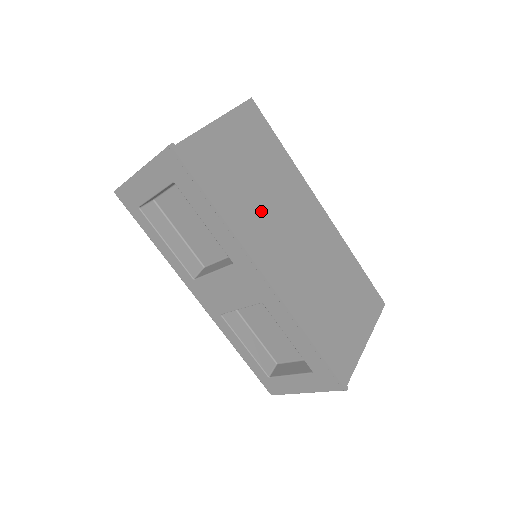
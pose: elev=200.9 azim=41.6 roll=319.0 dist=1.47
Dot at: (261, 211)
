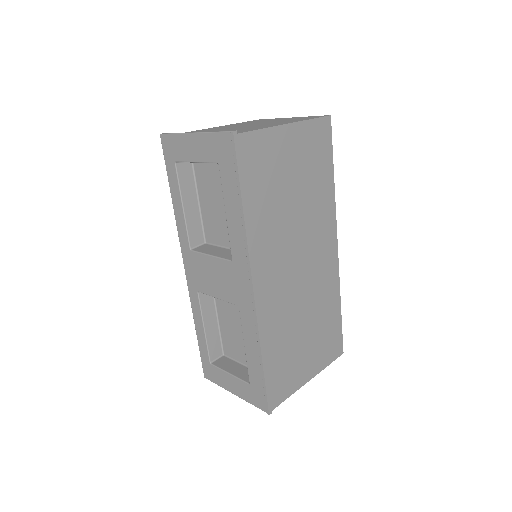
Dot at: (282, 227)
